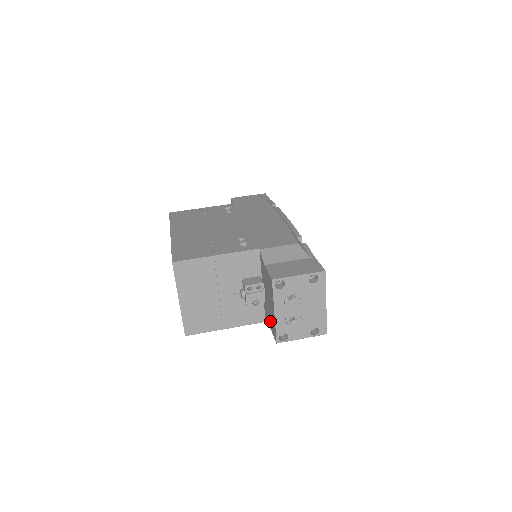
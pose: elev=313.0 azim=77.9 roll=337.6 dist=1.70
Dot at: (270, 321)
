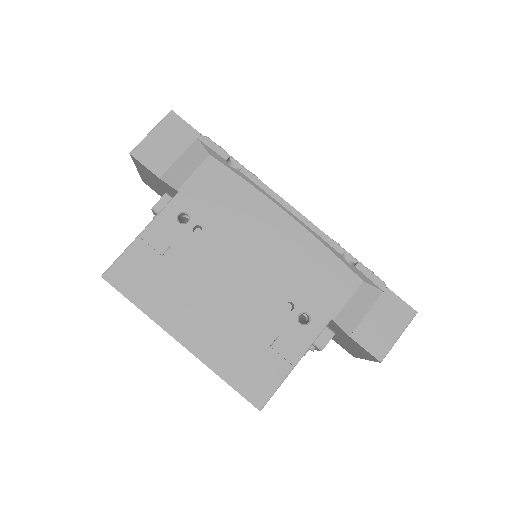
Dot at: (337, 342)
